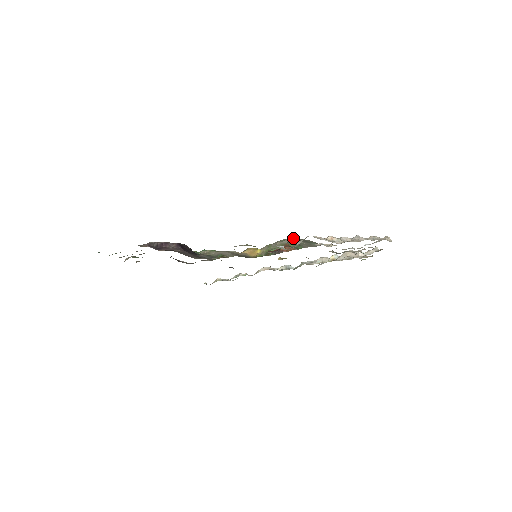
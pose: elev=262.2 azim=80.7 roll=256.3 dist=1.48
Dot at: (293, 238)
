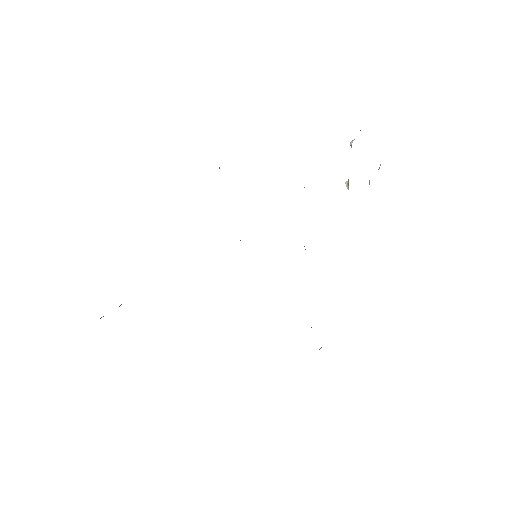
Dot at: occluded
